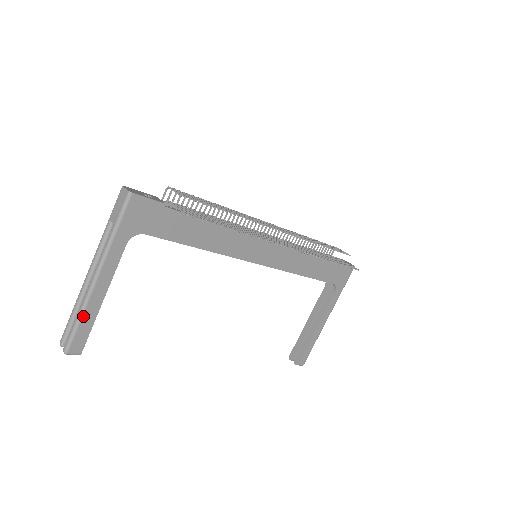
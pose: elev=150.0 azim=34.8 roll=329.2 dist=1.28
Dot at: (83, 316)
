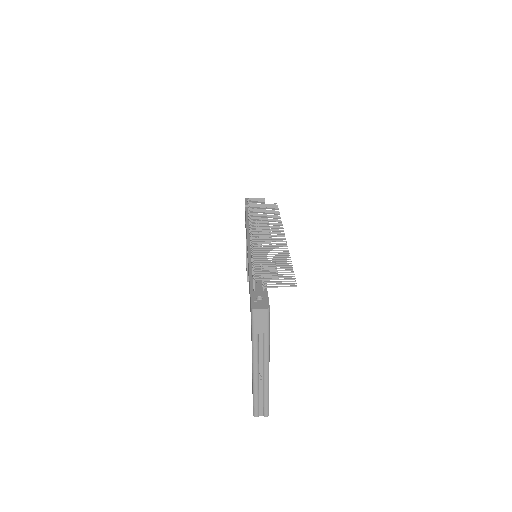
Dot at: occluded
